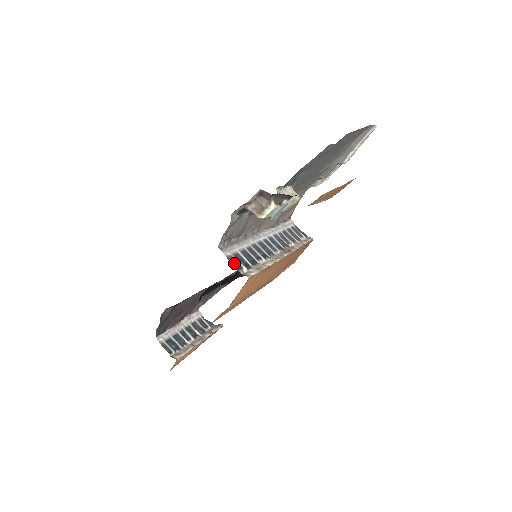
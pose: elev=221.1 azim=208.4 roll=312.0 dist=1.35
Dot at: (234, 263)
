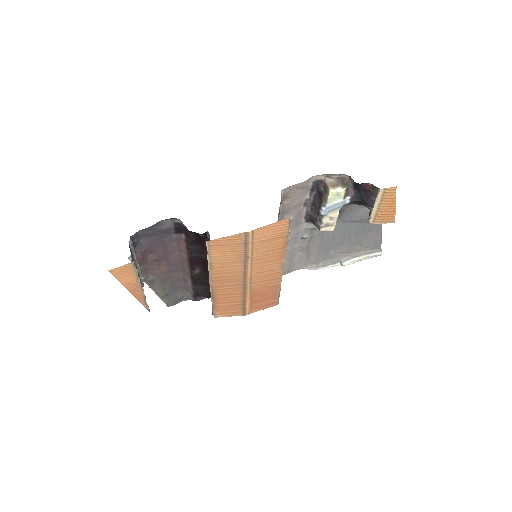
Dot at: occluded
